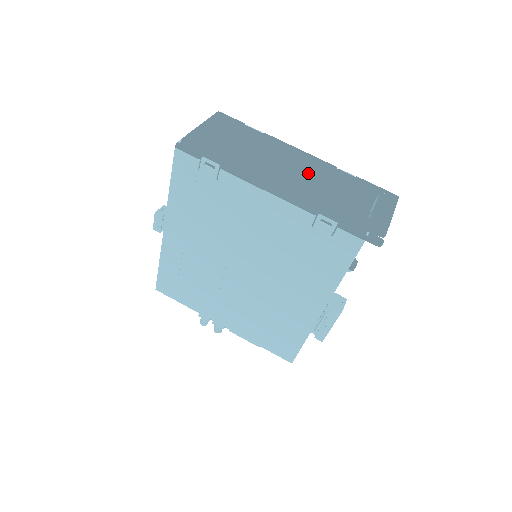
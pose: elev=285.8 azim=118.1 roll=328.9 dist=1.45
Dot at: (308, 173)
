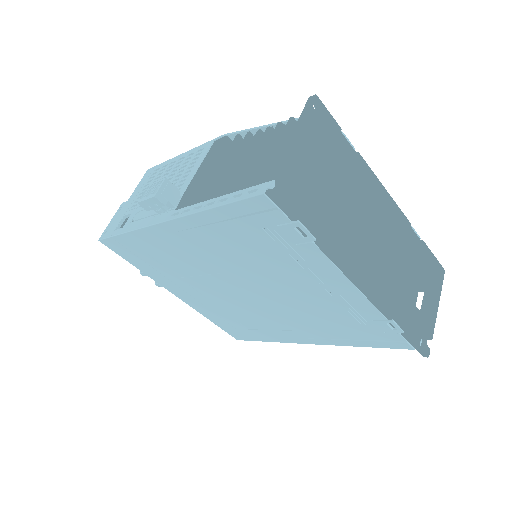
Dot at: (381, 224)
